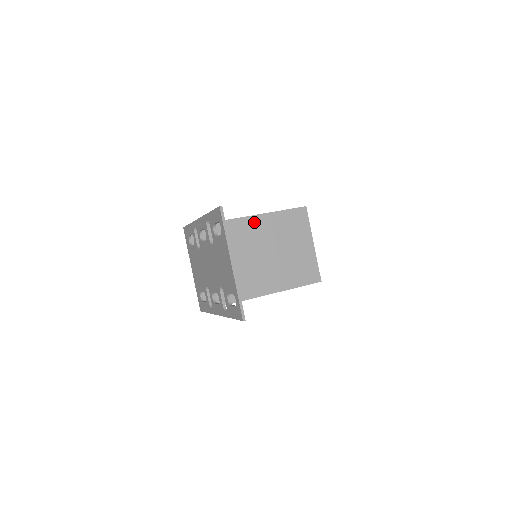
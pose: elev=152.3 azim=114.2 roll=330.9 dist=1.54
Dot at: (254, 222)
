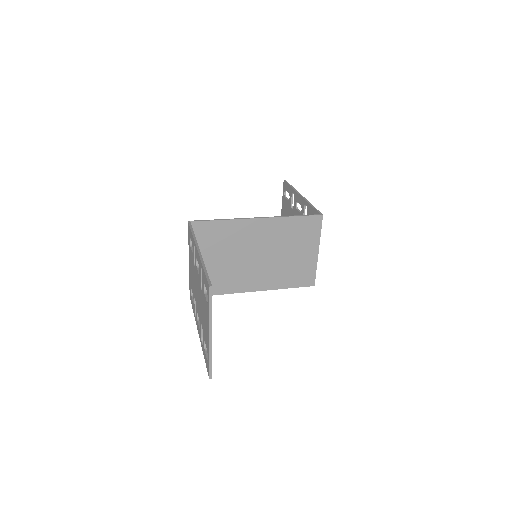
Dot at: (263, 224)
